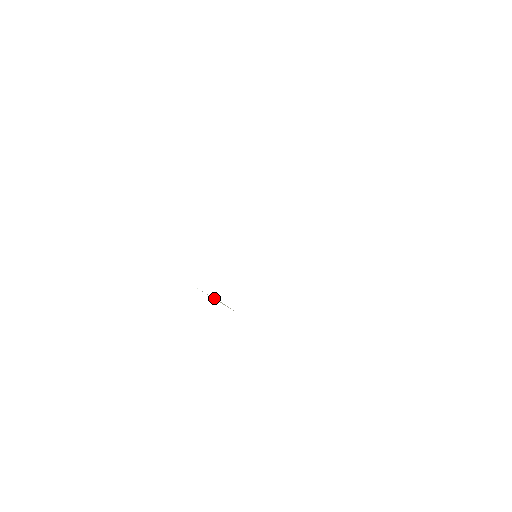
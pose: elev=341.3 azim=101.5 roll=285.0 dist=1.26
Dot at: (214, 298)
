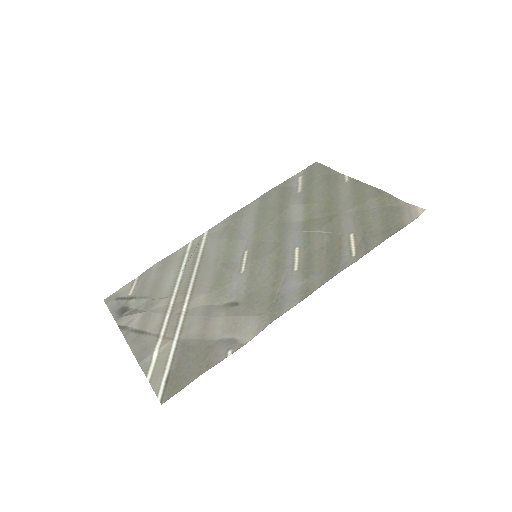
Dot at: (190, 257)
